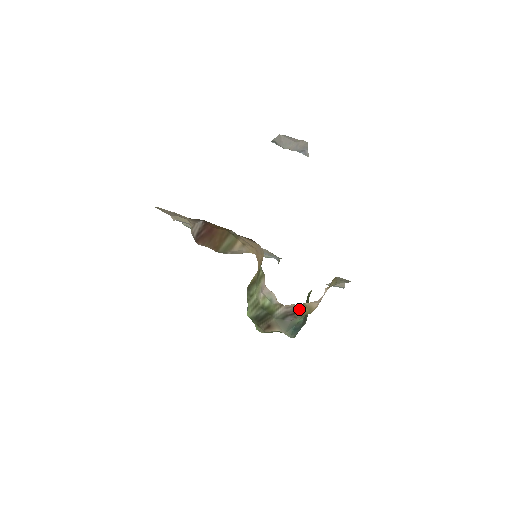
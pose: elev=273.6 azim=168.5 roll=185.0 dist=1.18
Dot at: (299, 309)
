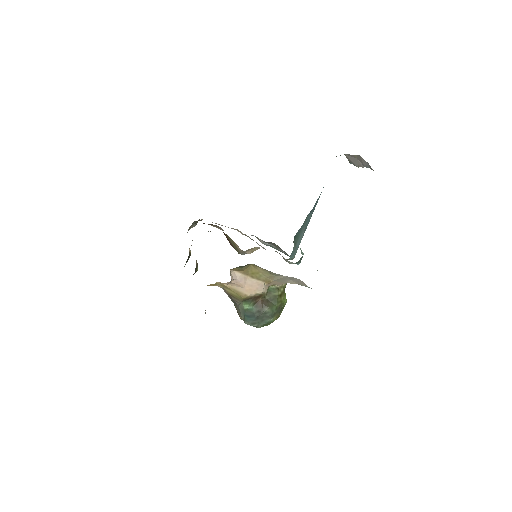
Dot at: (228, 291)
